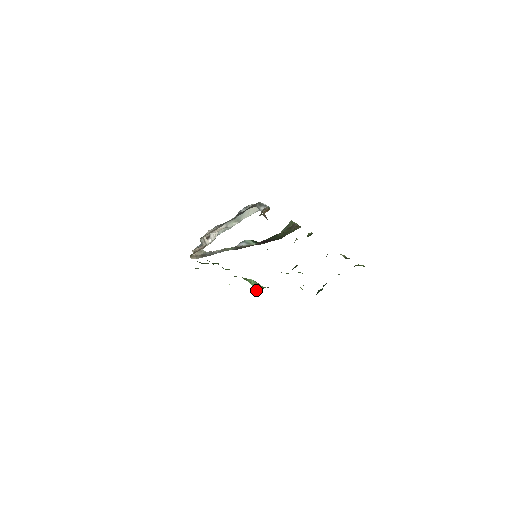
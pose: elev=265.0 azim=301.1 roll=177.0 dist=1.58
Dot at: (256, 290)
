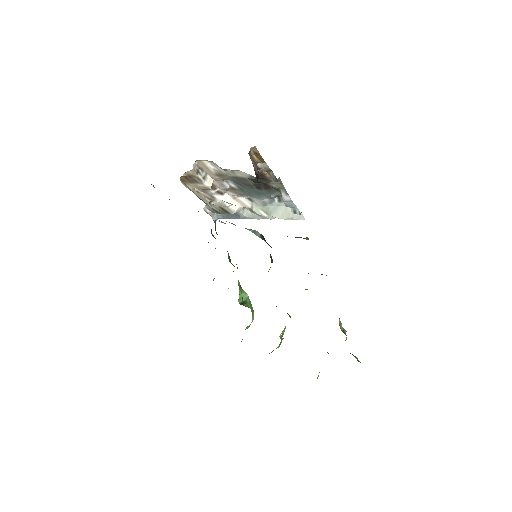
Dot at: (239, 302)
